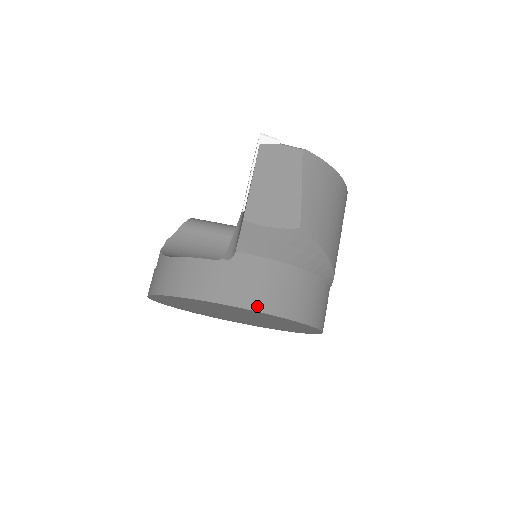
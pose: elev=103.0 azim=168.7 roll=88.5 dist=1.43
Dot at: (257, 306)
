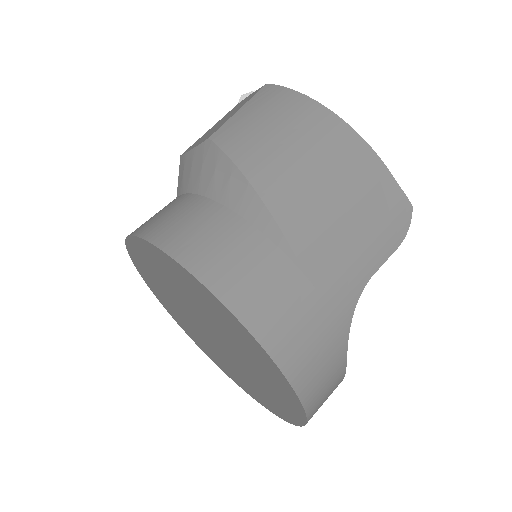
Dot at: (140, 232)
